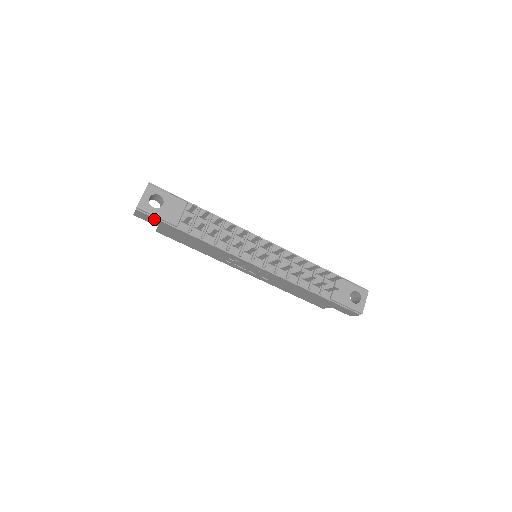
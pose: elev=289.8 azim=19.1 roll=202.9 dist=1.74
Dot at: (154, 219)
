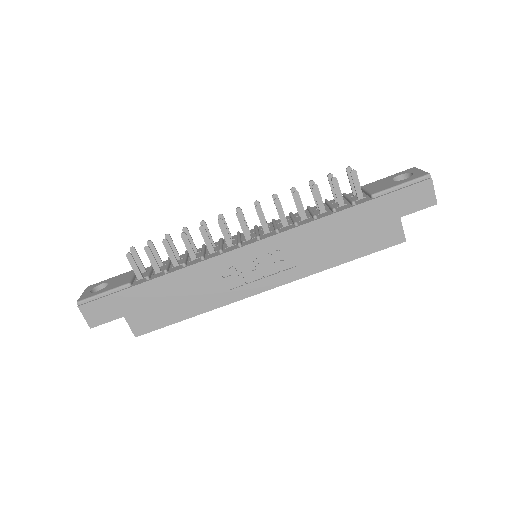
Dot at: (104, 302)
